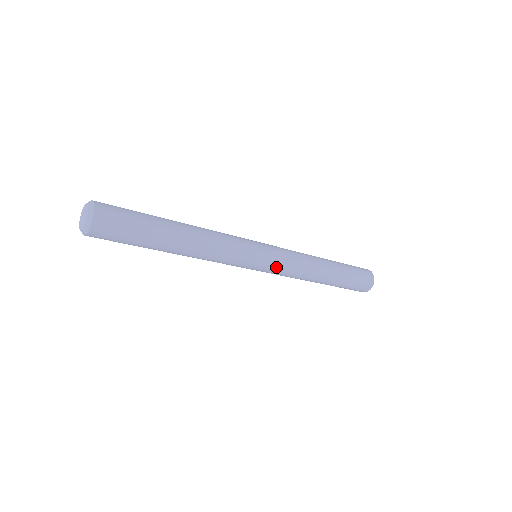
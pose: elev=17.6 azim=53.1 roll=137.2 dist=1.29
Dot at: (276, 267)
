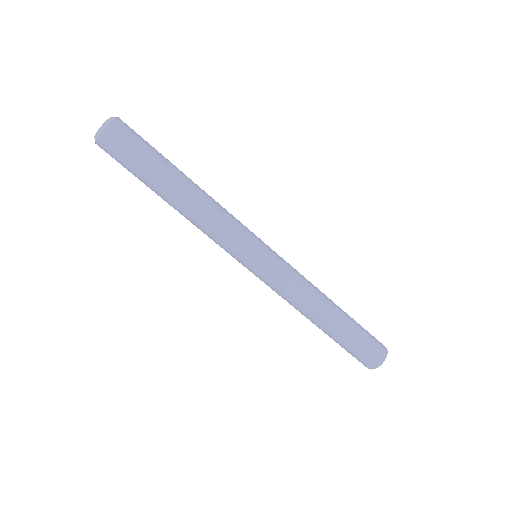
Dot at: (275, 270)
